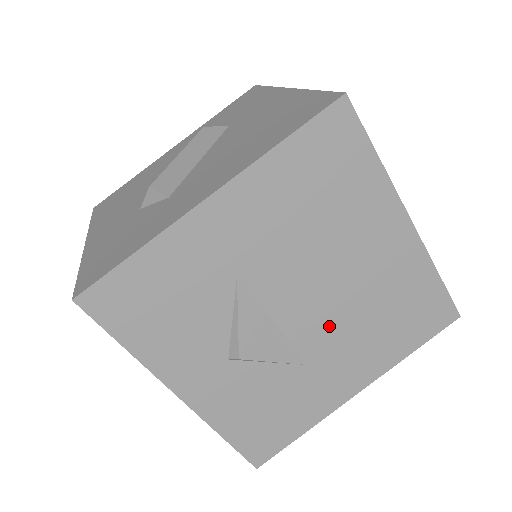
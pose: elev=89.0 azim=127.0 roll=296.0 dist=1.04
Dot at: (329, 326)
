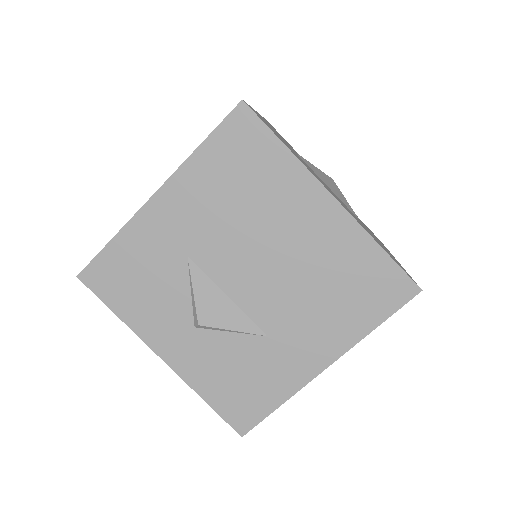
Dot at: (278, 299)
